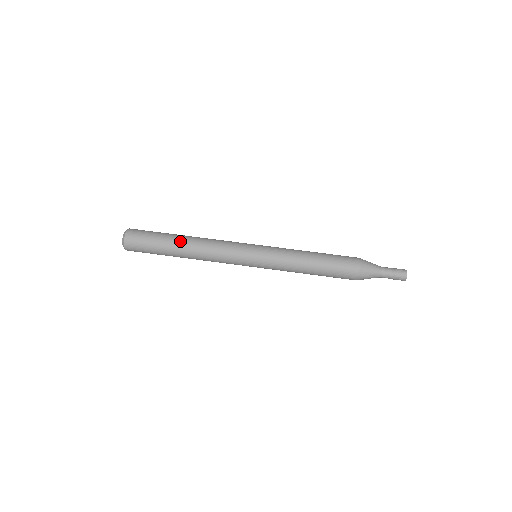
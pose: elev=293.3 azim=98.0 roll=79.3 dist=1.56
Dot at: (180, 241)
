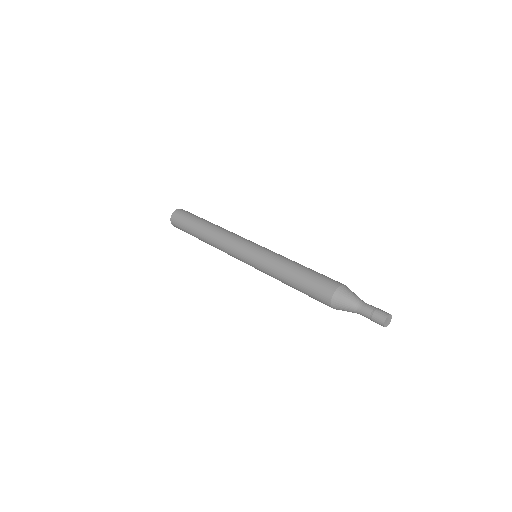
Dot at: occluded
